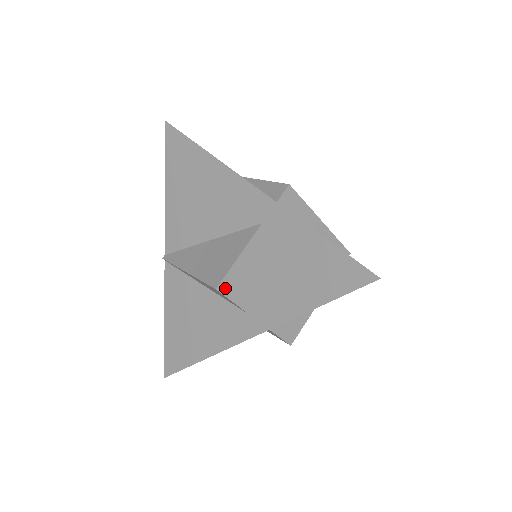
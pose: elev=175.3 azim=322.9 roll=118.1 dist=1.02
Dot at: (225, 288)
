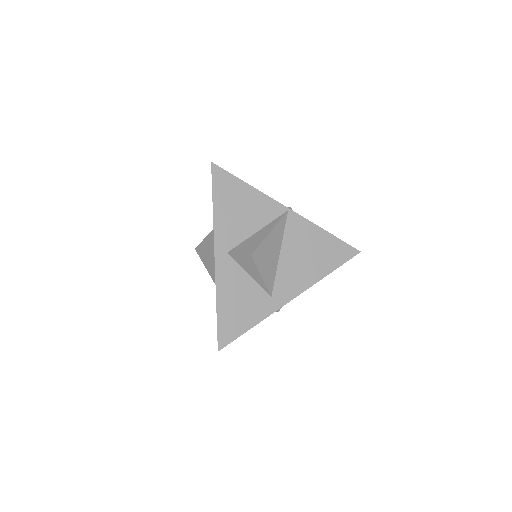
Dot at: (200, 247)
